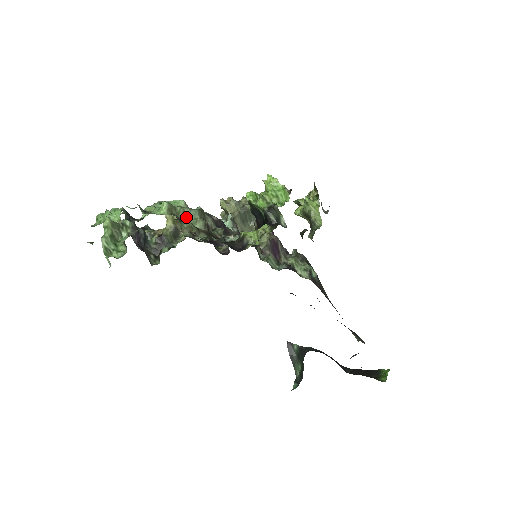
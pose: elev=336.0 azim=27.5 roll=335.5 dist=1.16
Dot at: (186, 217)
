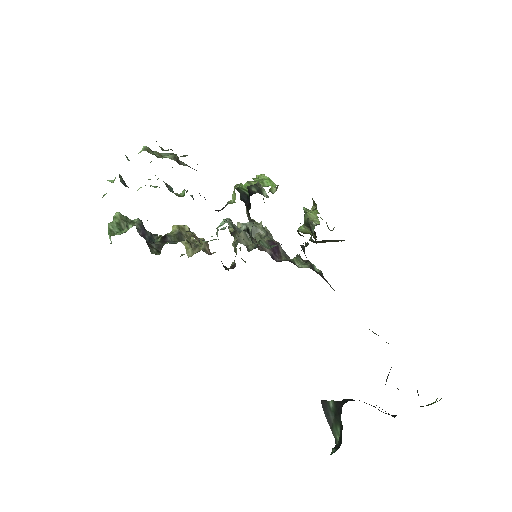
Dot at: (161, 157)
